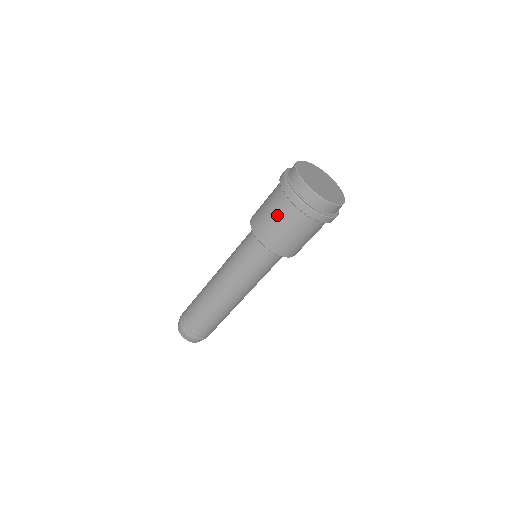
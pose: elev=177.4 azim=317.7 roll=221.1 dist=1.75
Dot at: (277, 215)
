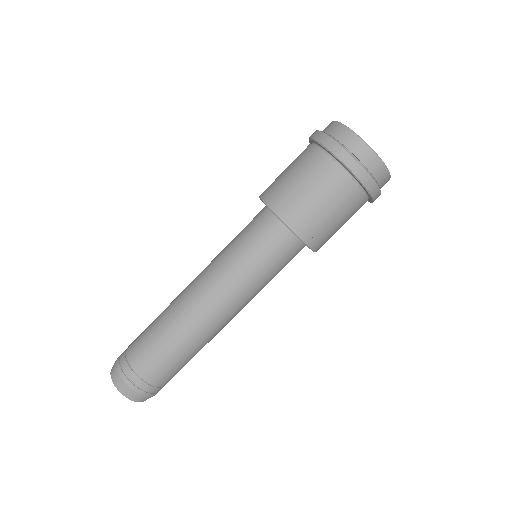
Dot at: (314, 182)
